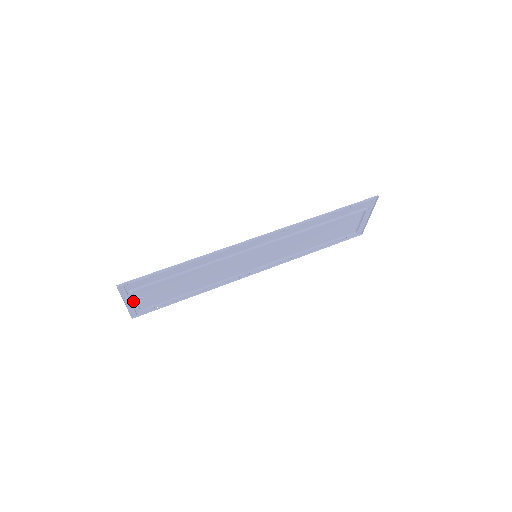
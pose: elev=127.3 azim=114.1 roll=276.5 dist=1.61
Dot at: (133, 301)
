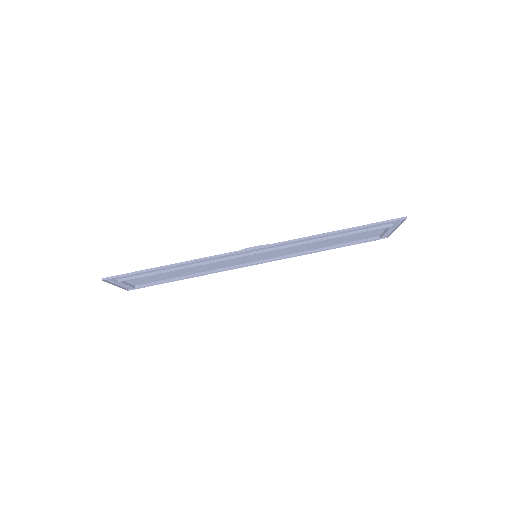
Dot at: occluded
